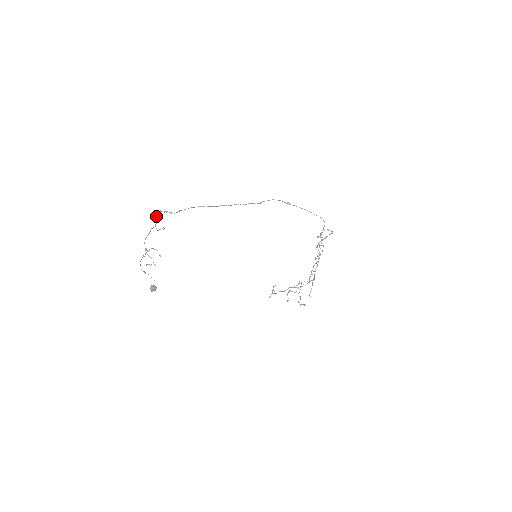
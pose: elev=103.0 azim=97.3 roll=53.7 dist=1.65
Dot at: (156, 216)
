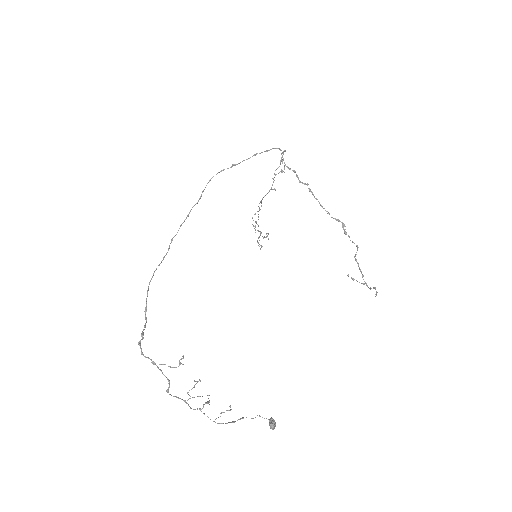
Dot at: (142, 354)
